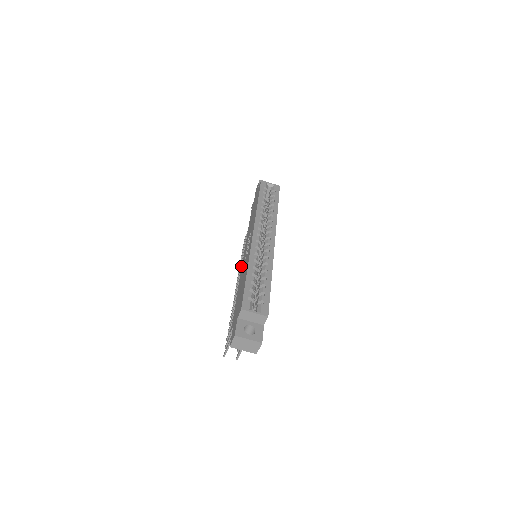
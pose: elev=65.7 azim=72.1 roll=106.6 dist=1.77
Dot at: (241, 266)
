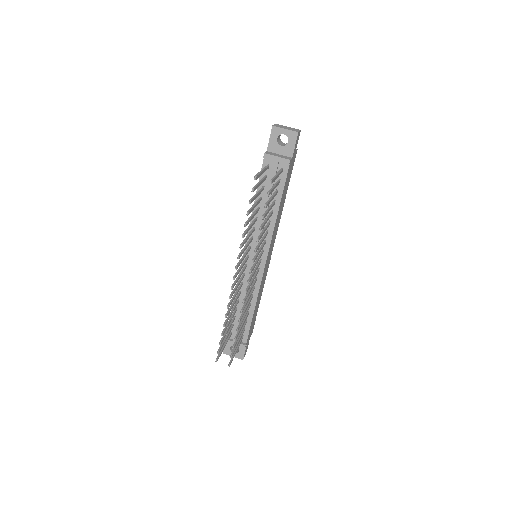
Dot at: (231, 299)
